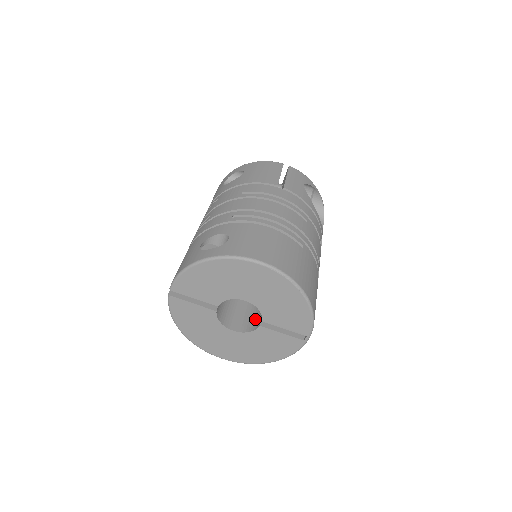
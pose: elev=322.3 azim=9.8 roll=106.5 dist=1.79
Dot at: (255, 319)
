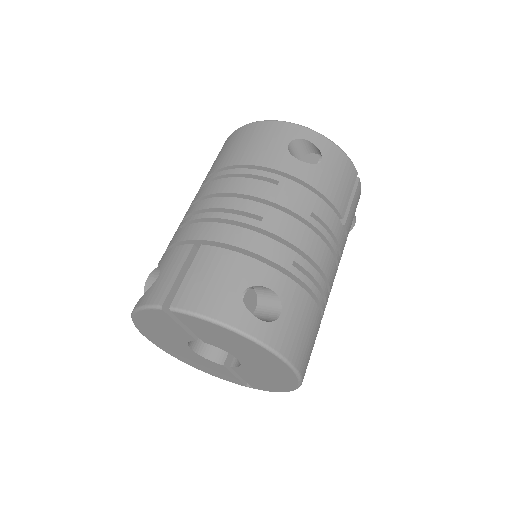
Dot at: occluded
